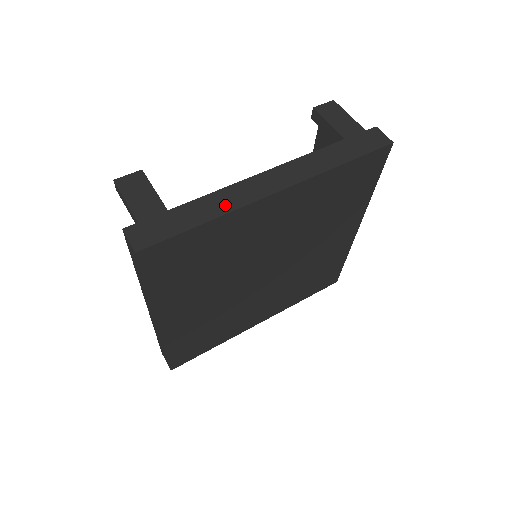
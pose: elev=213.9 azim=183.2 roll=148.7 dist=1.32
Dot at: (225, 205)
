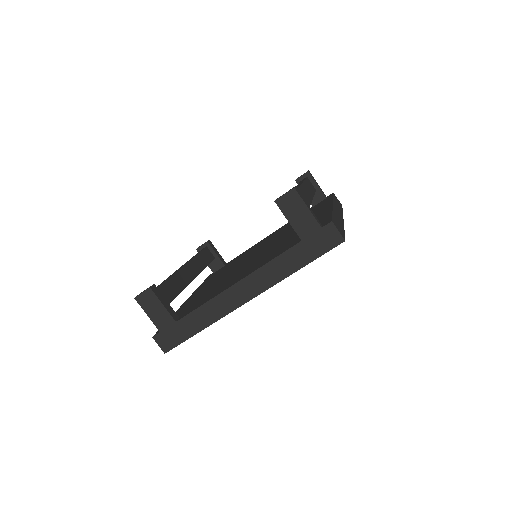
Dot at: (212, 316)
